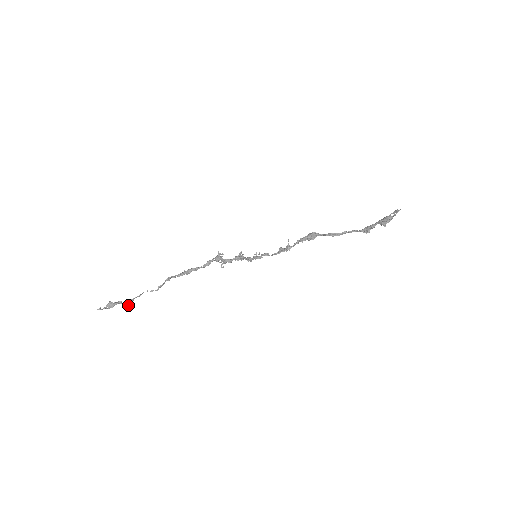
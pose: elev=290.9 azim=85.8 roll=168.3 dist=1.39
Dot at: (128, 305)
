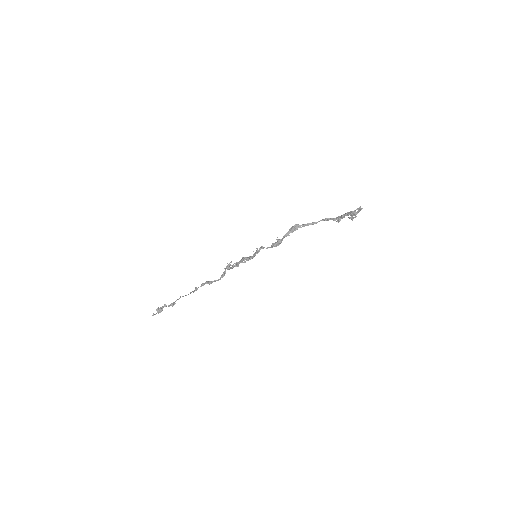
Dot at: (172, 306)
